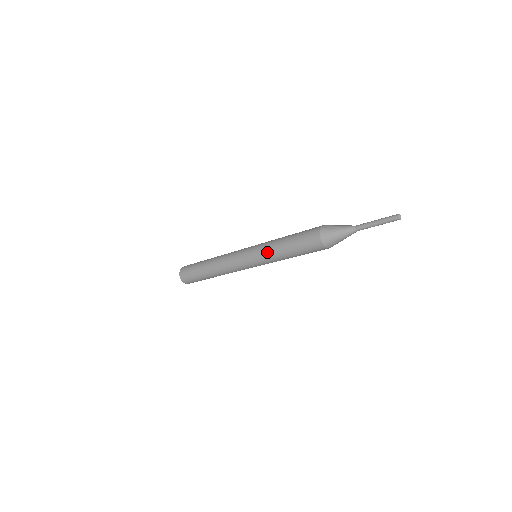
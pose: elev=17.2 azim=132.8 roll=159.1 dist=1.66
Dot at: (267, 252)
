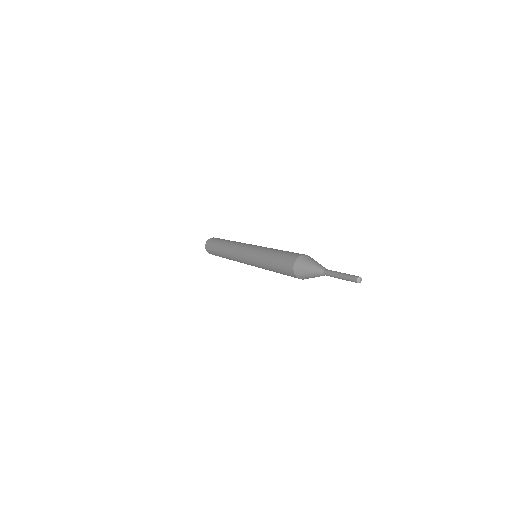
Dot at: (261, 267)
